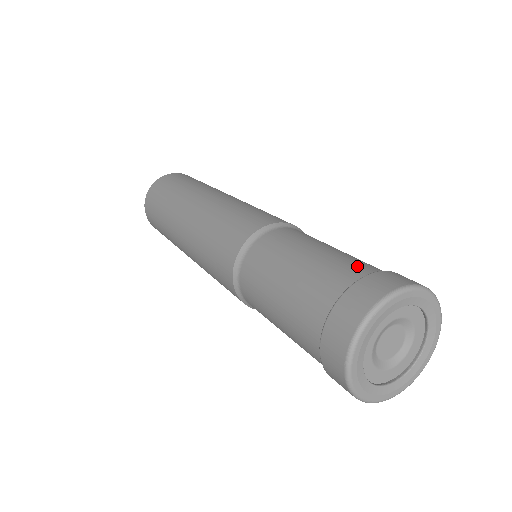
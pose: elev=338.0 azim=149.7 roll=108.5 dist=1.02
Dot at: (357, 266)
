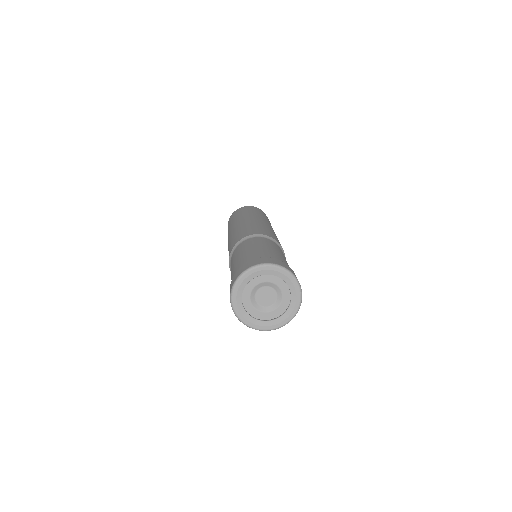
Dot at: (236, 270)
